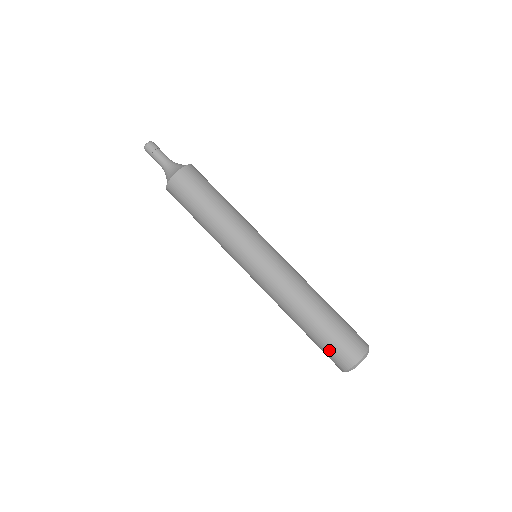
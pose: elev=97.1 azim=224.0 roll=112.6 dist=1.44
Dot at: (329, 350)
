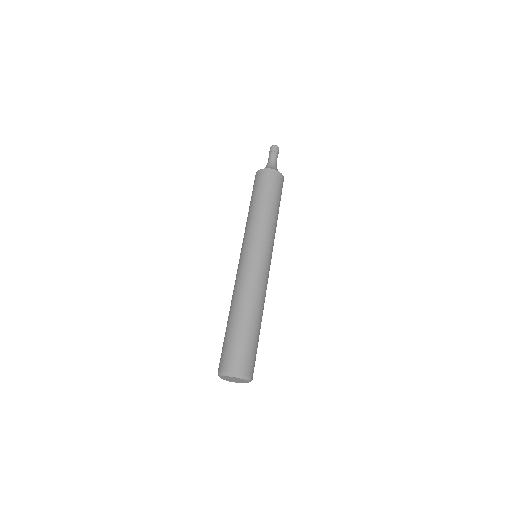
Dot at: (233, 347)
